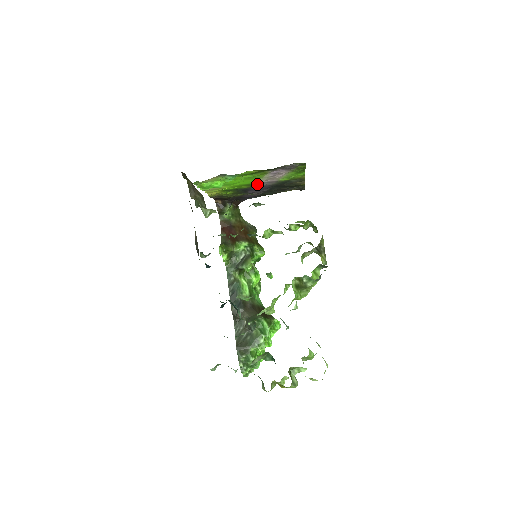
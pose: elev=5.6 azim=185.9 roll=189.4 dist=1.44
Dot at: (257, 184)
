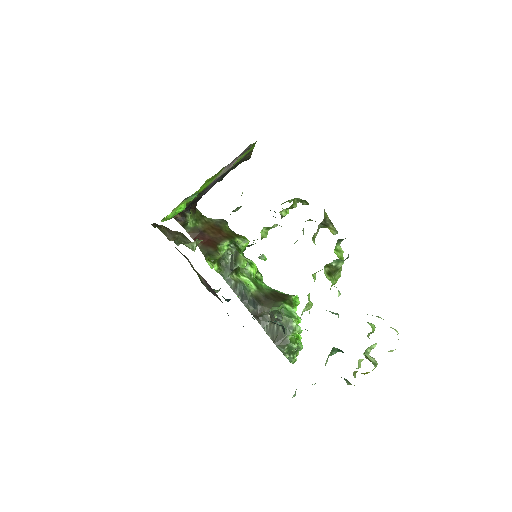
Dot at: occluded
